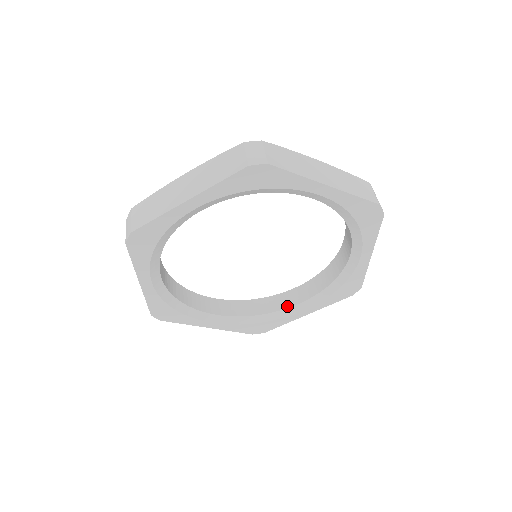
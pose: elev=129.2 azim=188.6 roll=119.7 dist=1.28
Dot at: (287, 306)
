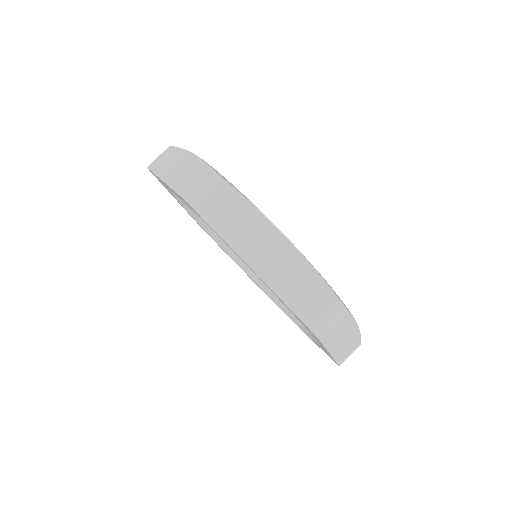
Dot at: occluded
